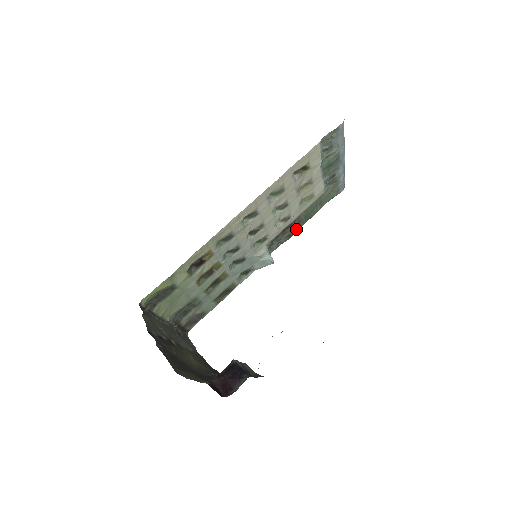
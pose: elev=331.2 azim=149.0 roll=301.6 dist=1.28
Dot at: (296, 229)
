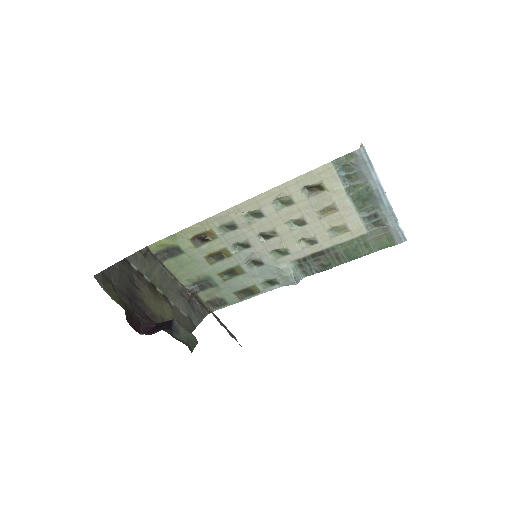
Dot at: (336, 263)
